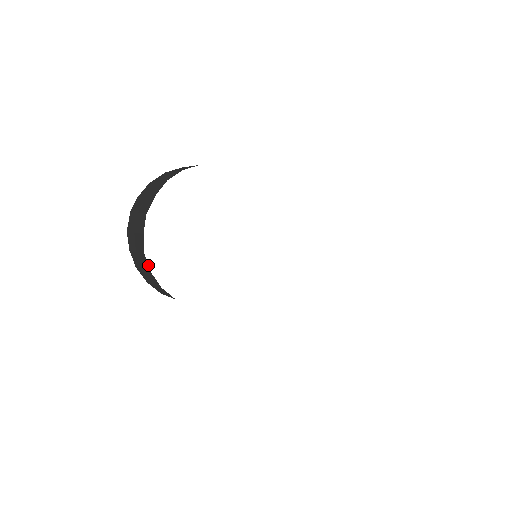
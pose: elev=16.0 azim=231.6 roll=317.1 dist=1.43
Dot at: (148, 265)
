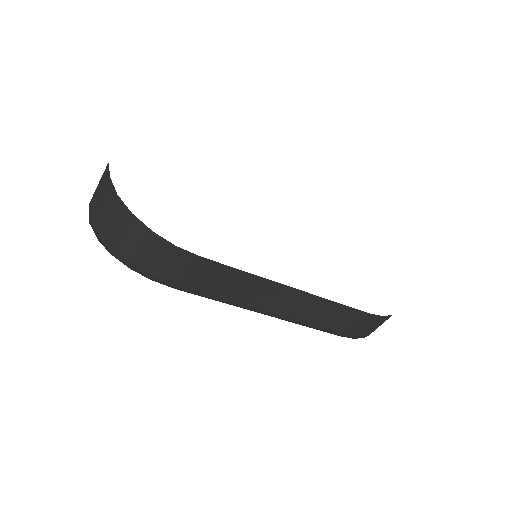
Dot at: (126, 206)
